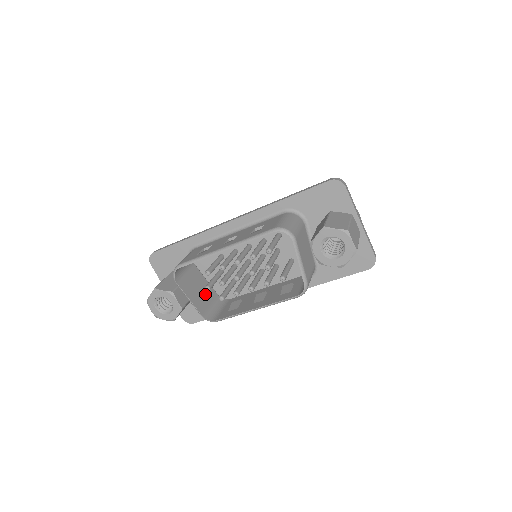
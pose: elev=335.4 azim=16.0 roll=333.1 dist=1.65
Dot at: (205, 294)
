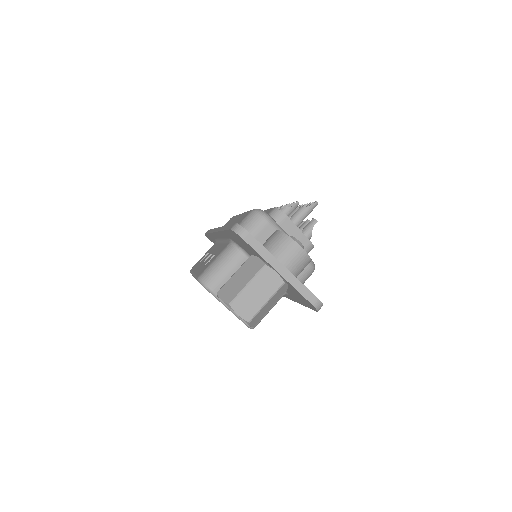
Dot at: occluded
